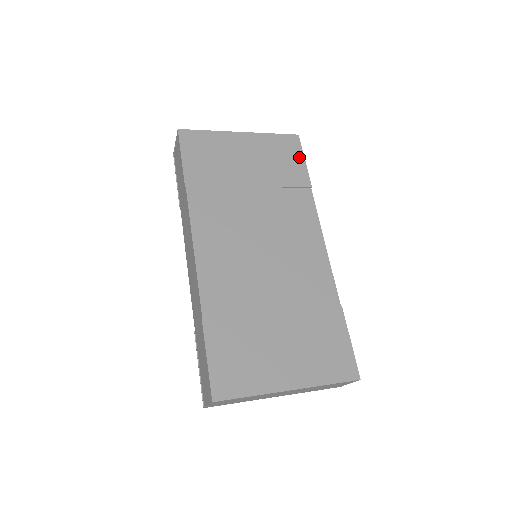
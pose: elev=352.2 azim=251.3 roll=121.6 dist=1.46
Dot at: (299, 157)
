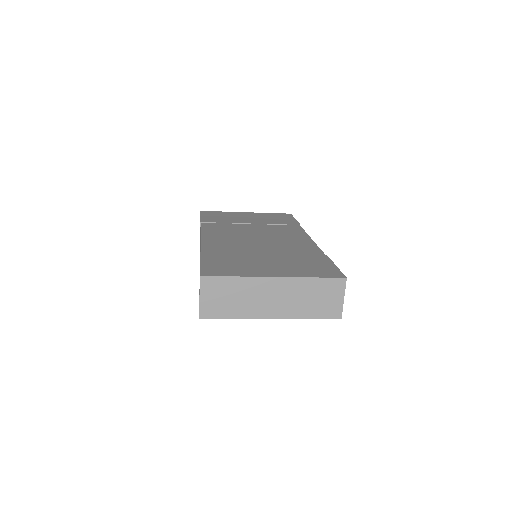
Dot at: (291, 218)
